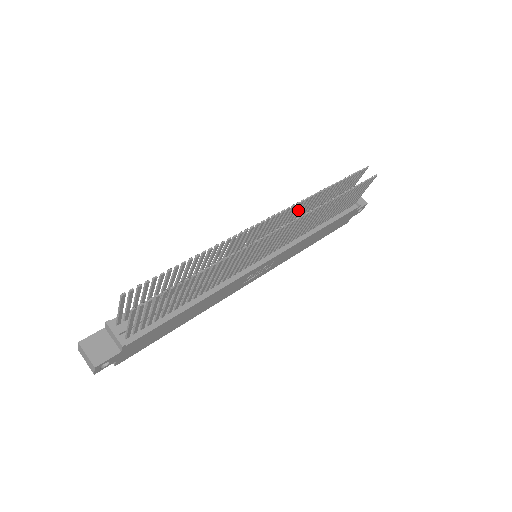
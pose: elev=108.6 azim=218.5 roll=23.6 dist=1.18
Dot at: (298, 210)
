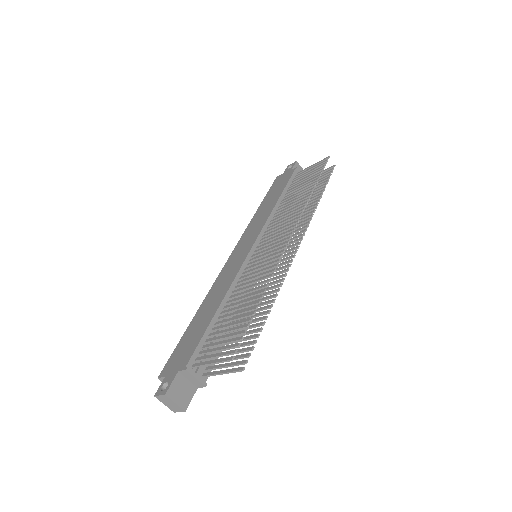
Dot at: (292, 212)
